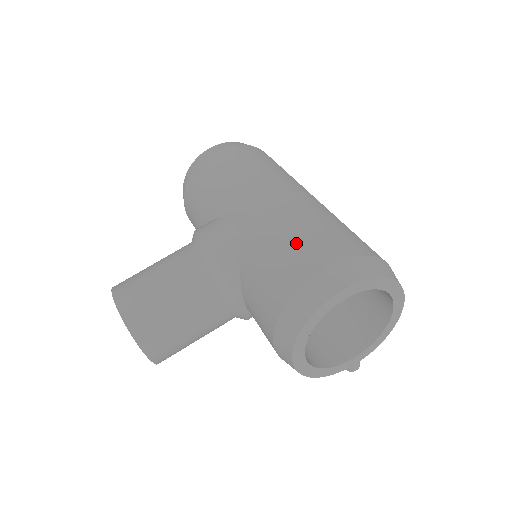
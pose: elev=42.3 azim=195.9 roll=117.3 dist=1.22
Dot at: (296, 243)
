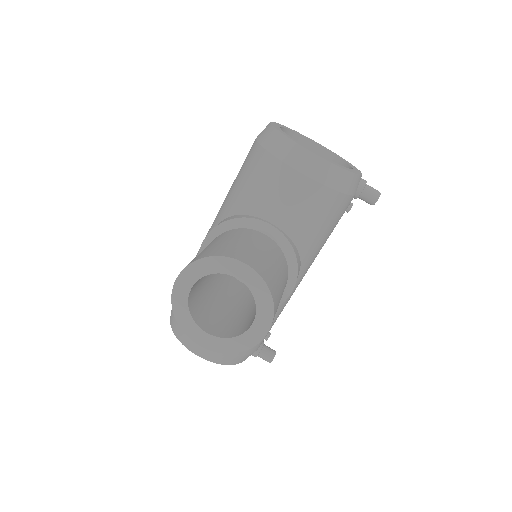
Dot at: occluded
